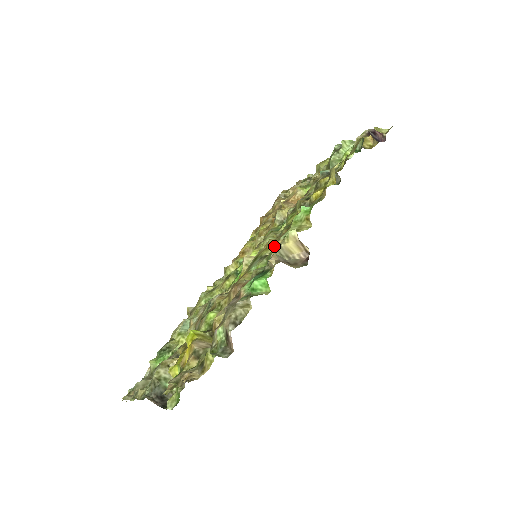
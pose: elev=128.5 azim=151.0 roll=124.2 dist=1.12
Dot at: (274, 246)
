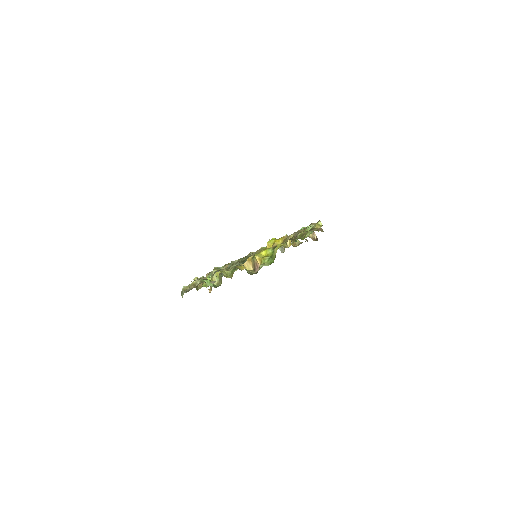
Dot at: occluded
